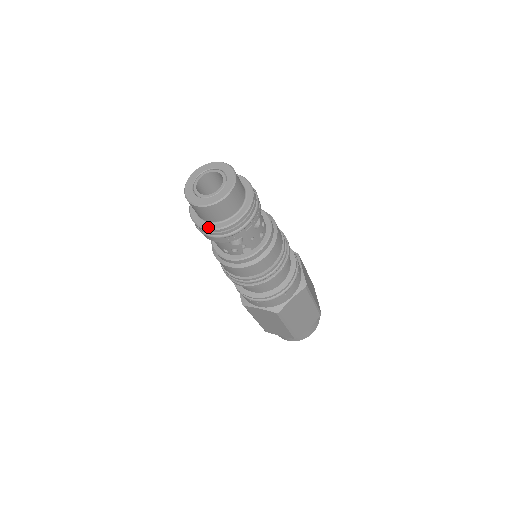
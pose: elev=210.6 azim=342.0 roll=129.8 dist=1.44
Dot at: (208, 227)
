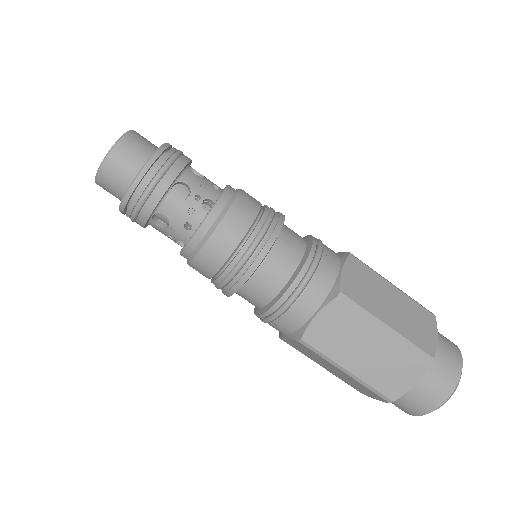
Dot at: (131, 182)
